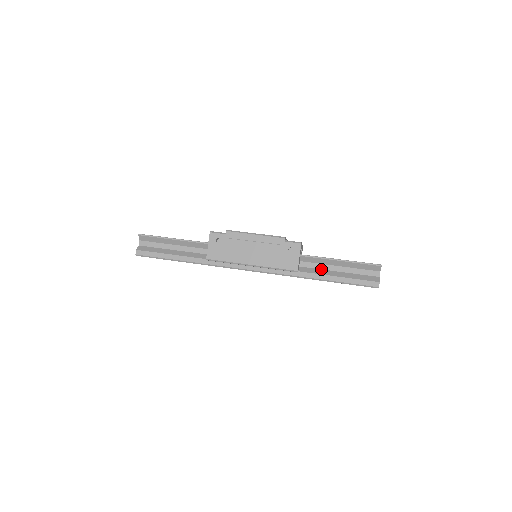
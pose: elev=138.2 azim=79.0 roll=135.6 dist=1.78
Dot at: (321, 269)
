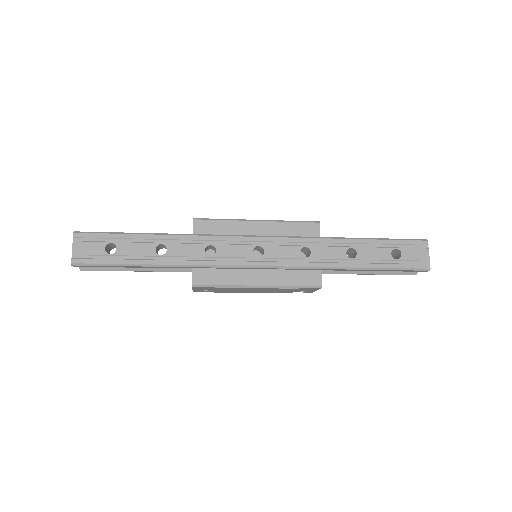
Dot at: occluded
